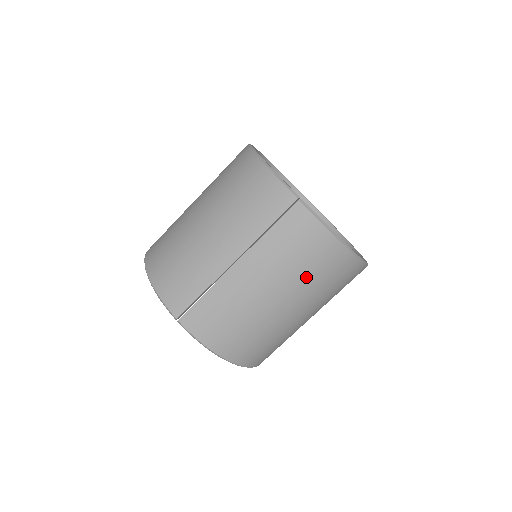
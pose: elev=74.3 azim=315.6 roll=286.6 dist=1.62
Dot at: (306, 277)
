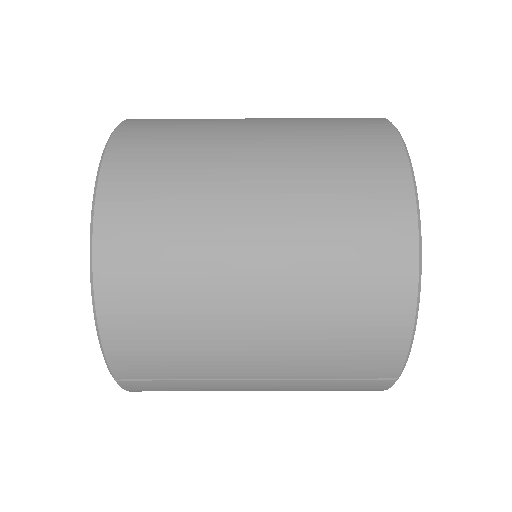
Dot at: occluded
